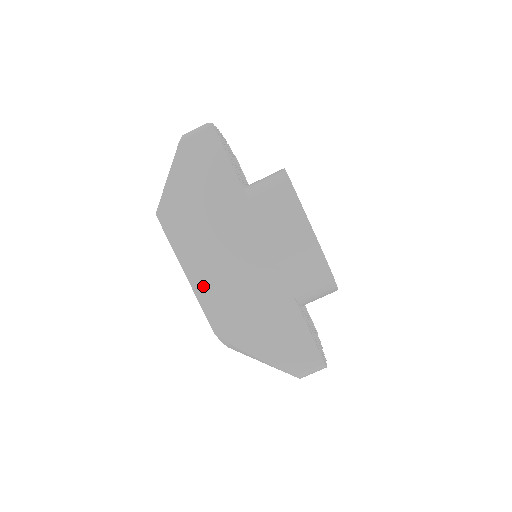
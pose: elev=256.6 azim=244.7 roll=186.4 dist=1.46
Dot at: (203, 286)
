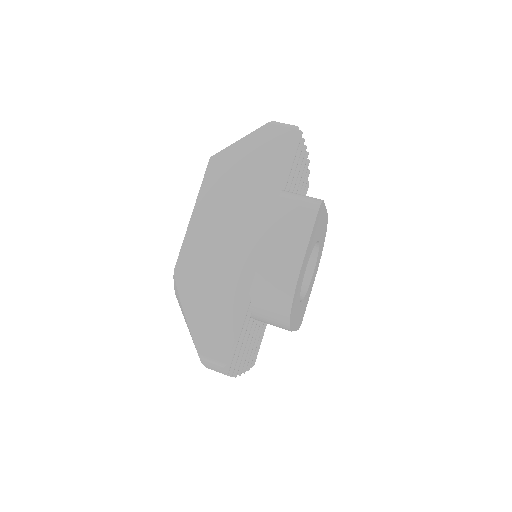
Dot at: (196, 232)
